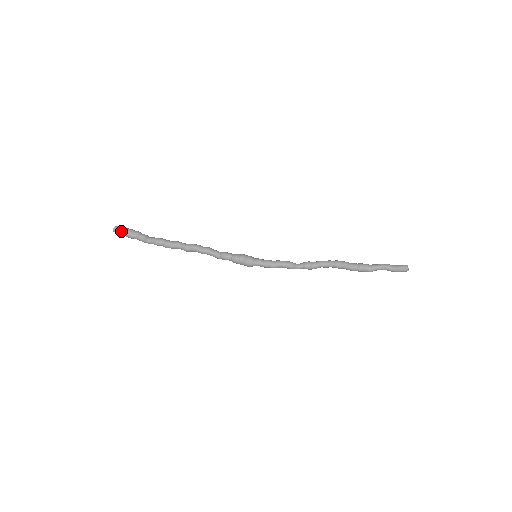
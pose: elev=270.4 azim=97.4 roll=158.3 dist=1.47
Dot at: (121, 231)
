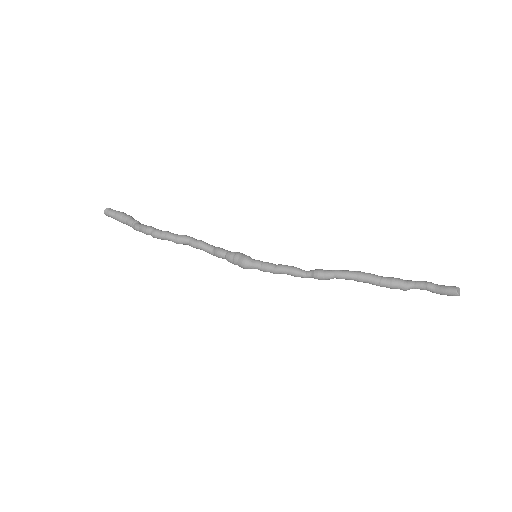
Dot at: (111, 214)
